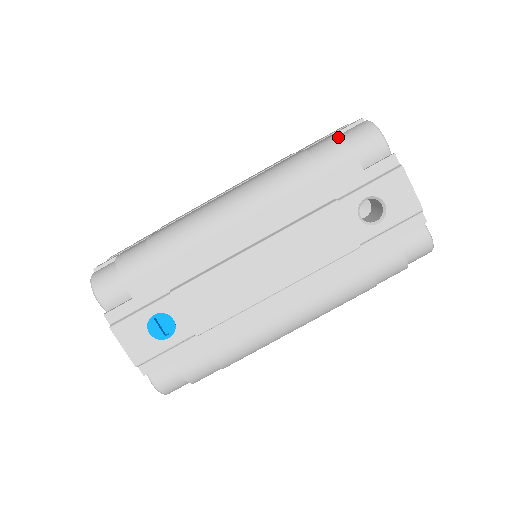
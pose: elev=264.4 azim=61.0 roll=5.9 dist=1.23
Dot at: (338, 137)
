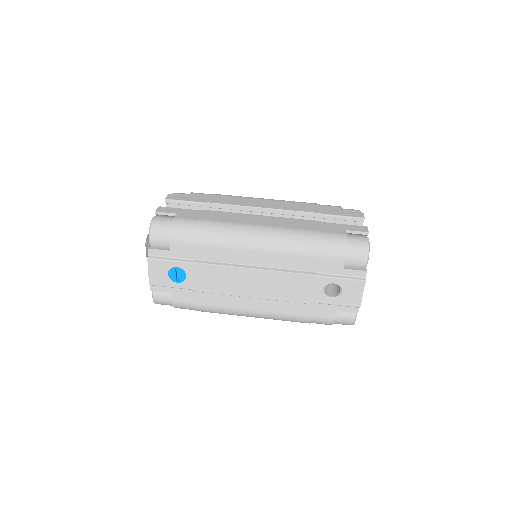
Dot at: (344, 240)
